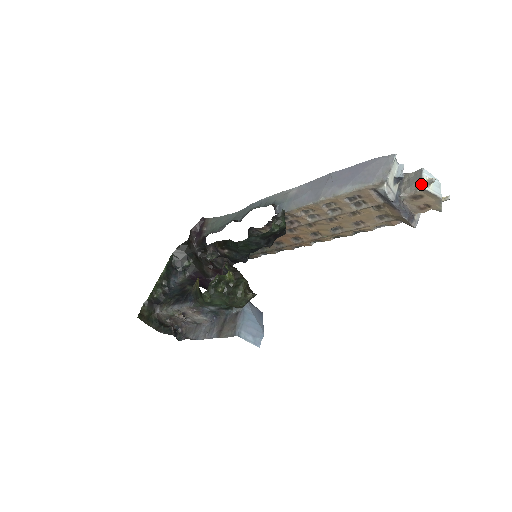
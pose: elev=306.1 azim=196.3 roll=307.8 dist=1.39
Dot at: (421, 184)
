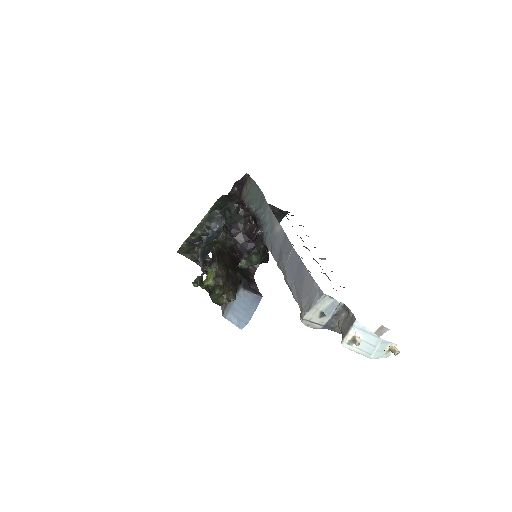
Dot at: (343, 338)
